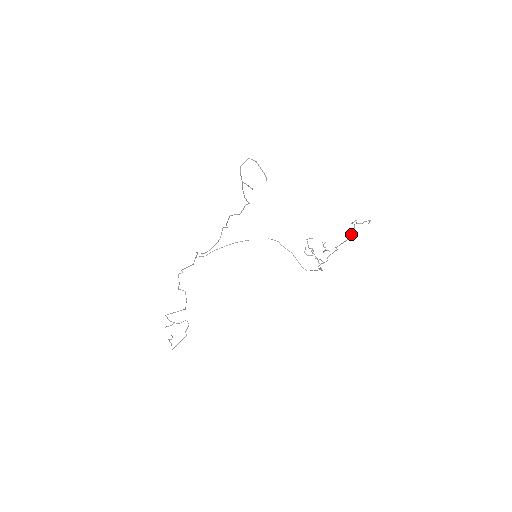
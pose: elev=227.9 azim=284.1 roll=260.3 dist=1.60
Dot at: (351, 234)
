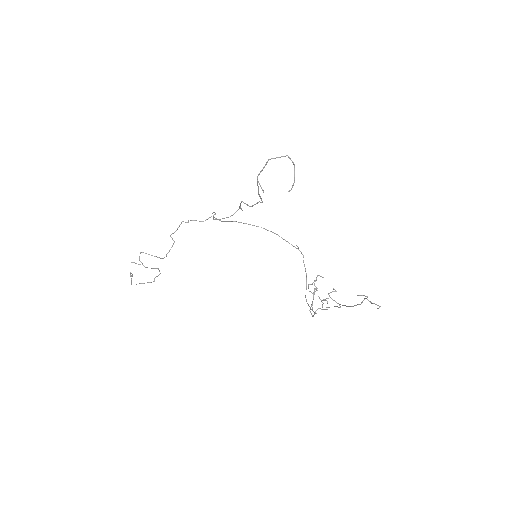
Dot at: (357, 304)
